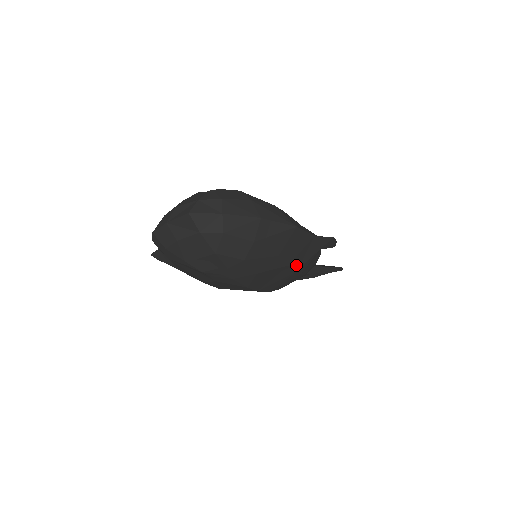
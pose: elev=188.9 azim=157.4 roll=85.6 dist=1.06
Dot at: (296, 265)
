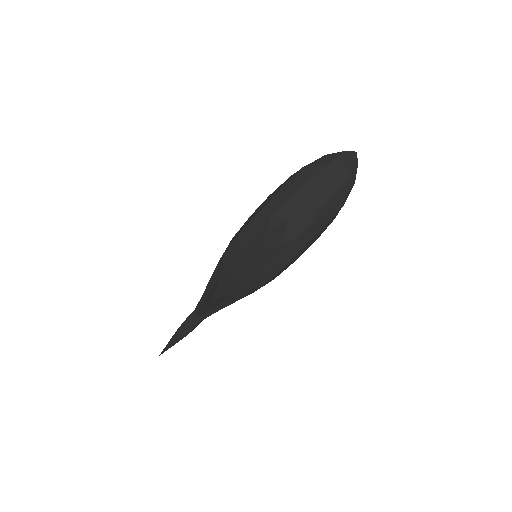
Dot at: occluded
